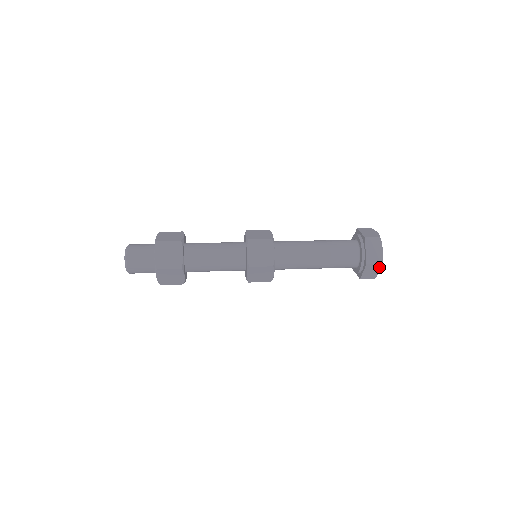
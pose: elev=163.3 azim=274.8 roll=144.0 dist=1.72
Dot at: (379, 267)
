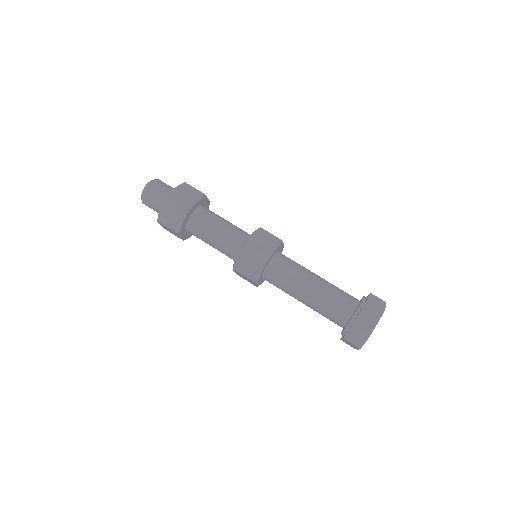
Dot at: (357, 347)
